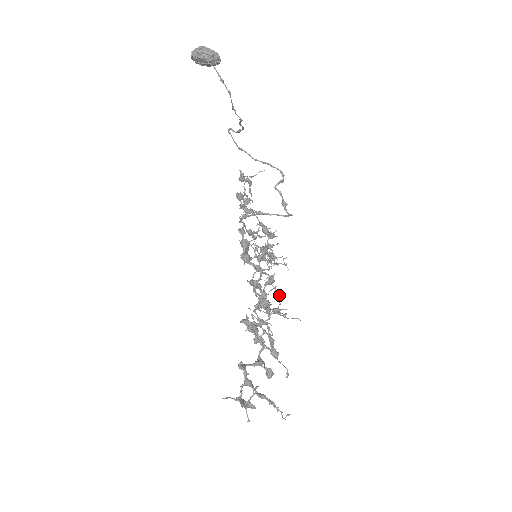
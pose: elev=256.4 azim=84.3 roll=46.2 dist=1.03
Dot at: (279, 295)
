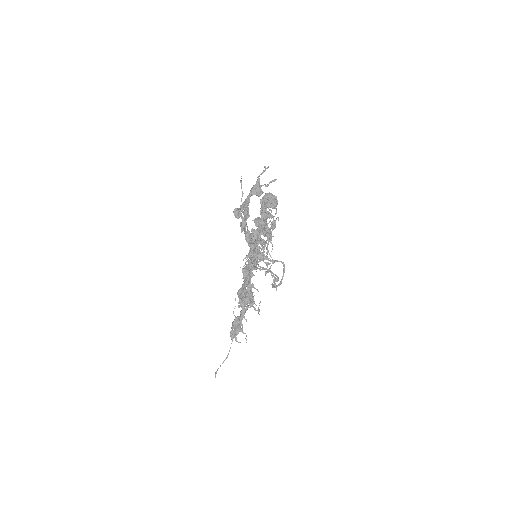
Dot at: occluded
